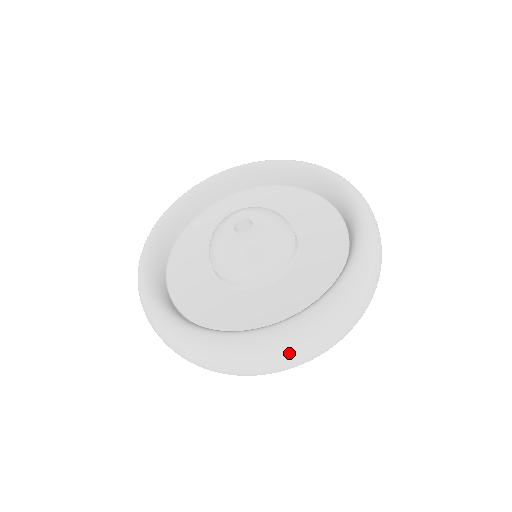
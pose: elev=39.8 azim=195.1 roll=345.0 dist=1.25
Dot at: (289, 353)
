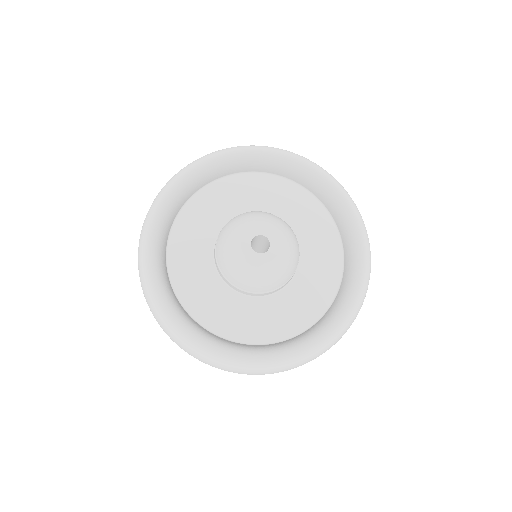
Dot at: occluded
